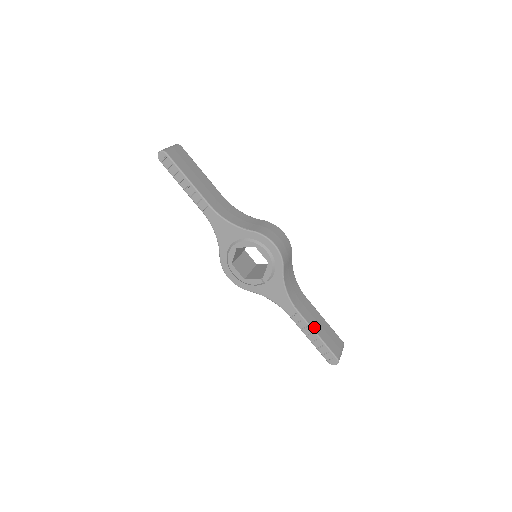
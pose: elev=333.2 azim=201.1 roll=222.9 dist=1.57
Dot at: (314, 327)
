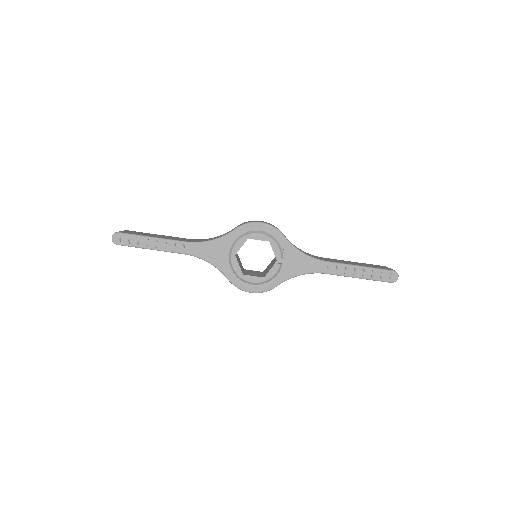
Dot at: (352, 264)
